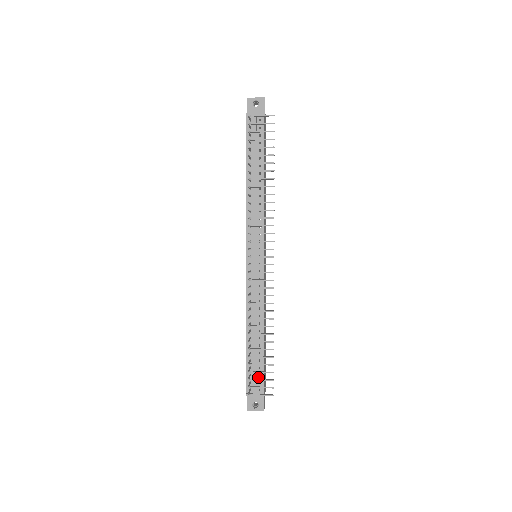
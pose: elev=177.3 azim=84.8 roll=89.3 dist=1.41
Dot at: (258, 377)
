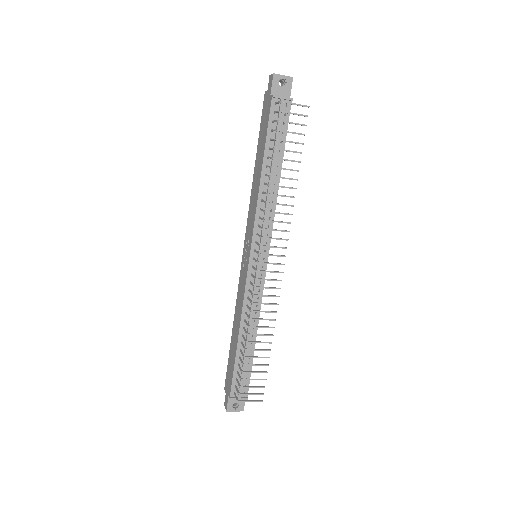
Dot at: (244, 381)
